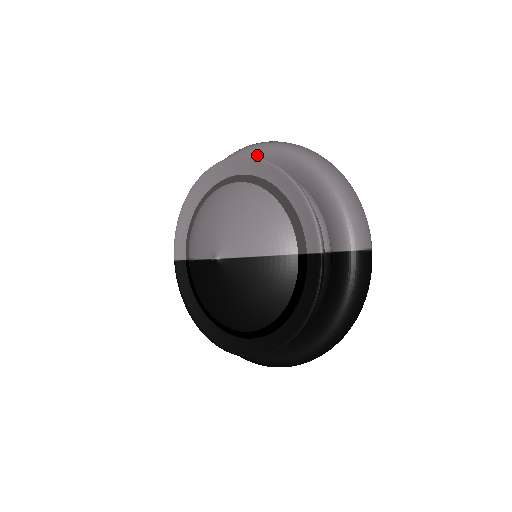
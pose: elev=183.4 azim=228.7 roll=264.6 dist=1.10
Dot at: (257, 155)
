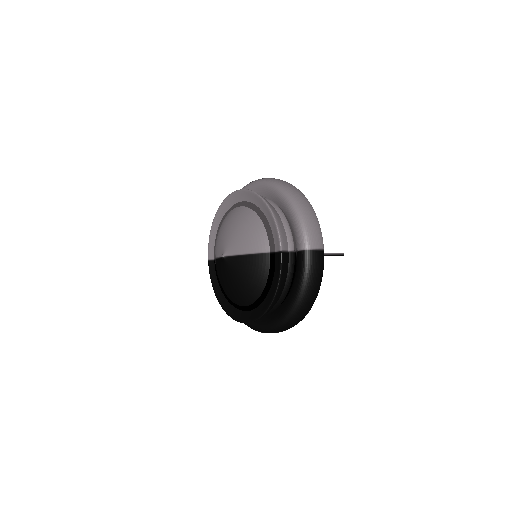
Dot at: (256, 188)
